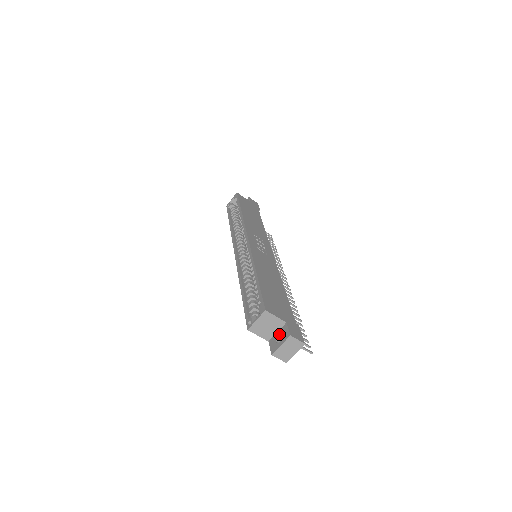
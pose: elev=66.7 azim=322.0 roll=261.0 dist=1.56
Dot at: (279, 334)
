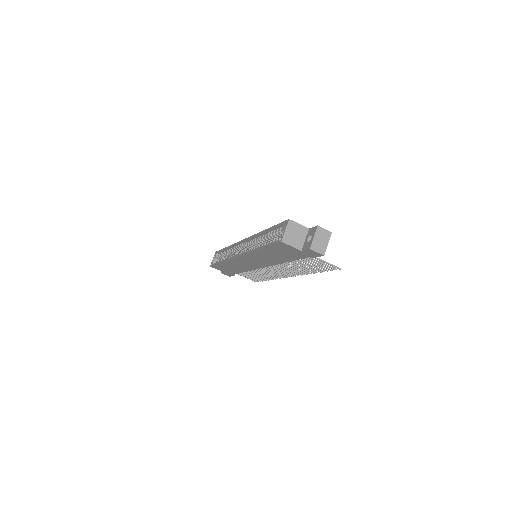
Dot at: (308, 238)
